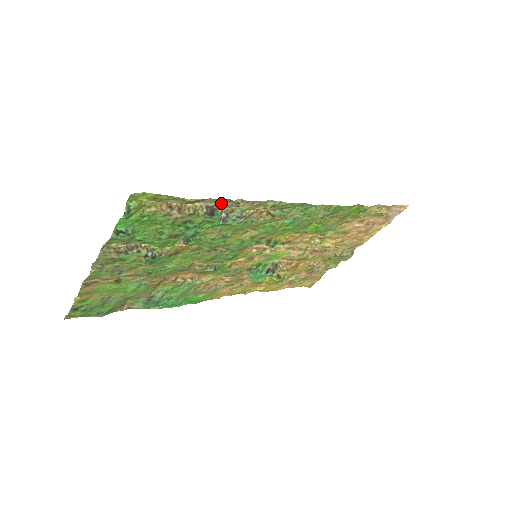
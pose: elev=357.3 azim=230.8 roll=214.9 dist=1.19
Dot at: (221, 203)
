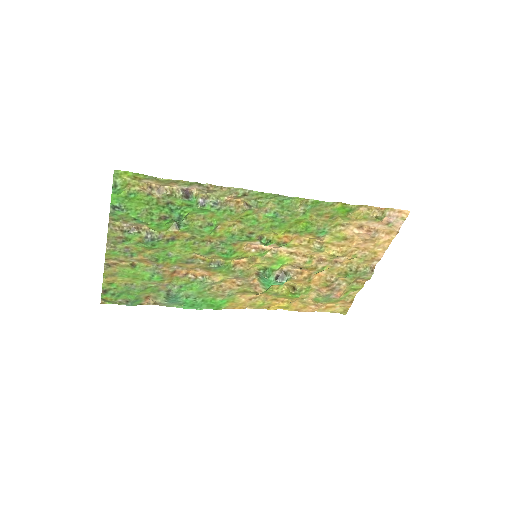
Dot at: (195, 188)
